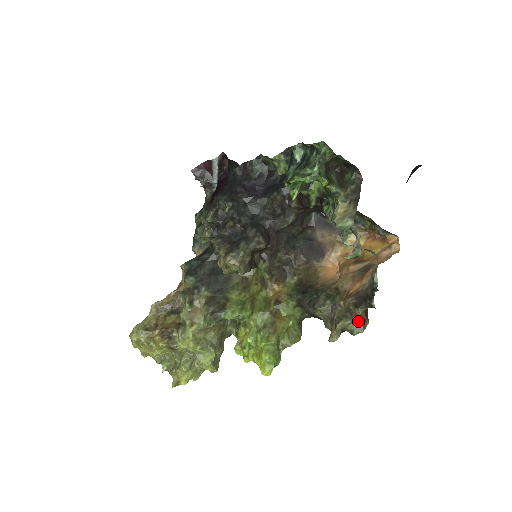
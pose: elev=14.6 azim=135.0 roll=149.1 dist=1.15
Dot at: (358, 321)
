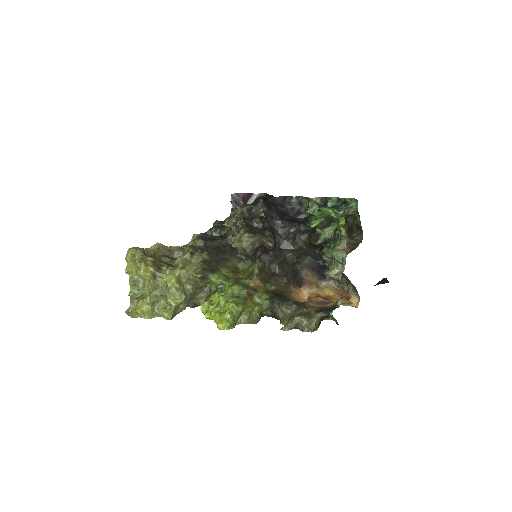
Dot at: (313, 322)
